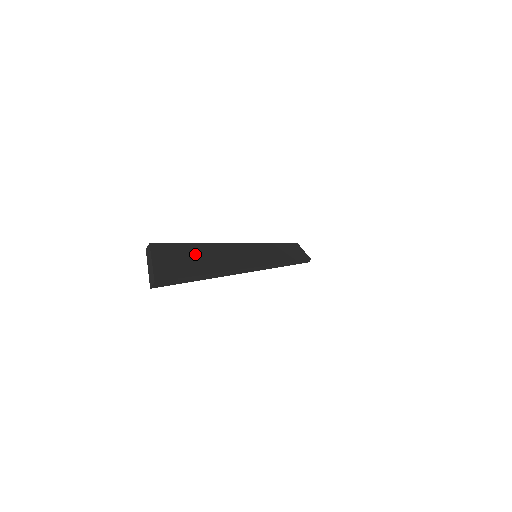
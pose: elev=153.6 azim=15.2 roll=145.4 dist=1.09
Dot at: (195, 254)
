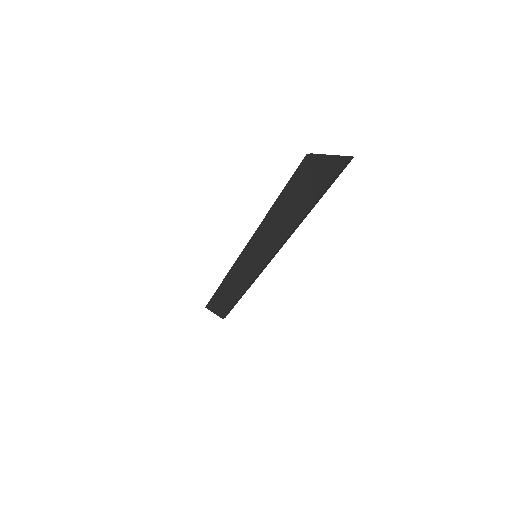
Dot at: occluded
